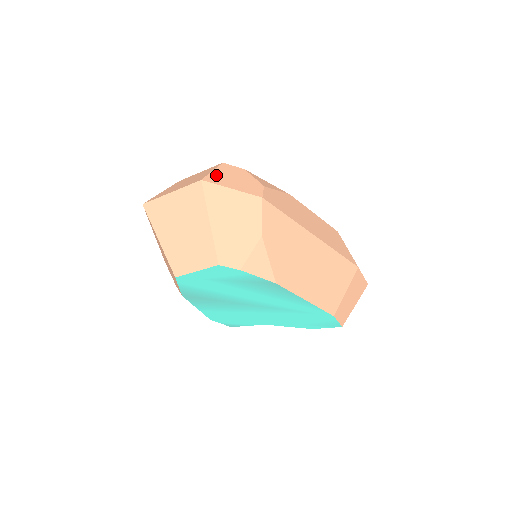
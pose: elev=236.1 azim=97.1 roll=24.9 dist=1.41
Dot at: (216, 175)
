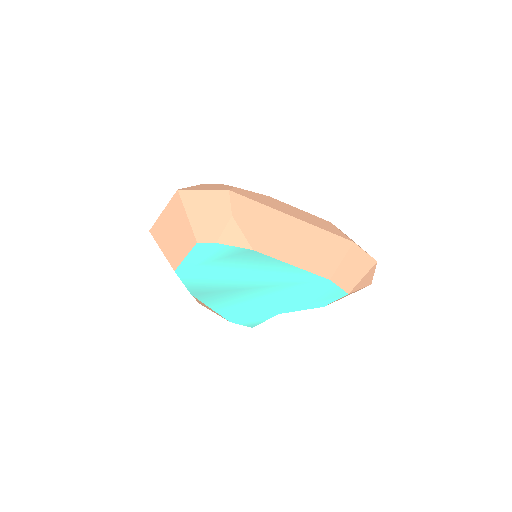
Dot at: (193, 187)
